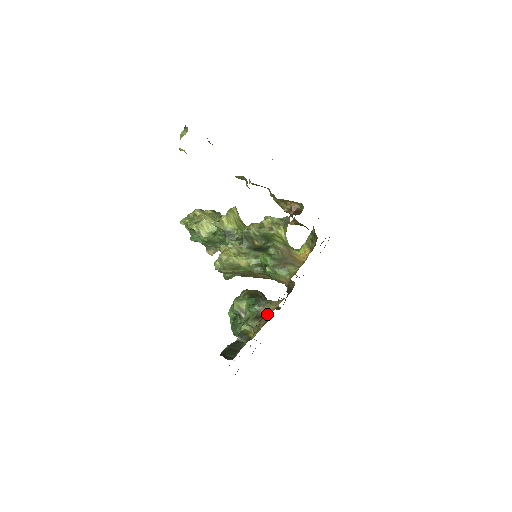
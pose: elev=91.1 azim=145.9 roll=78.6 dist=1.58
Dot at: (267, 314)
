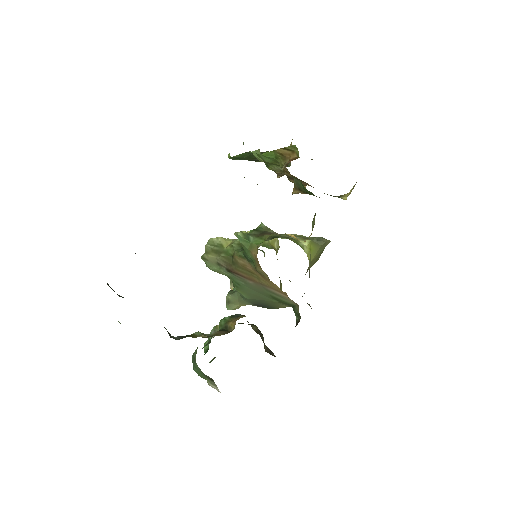
Dot at: (234, 326)
